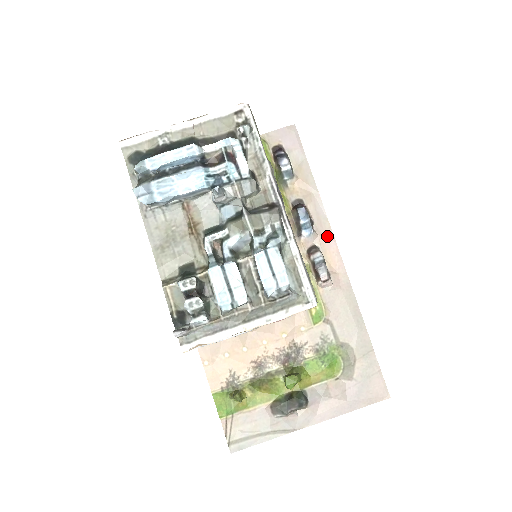
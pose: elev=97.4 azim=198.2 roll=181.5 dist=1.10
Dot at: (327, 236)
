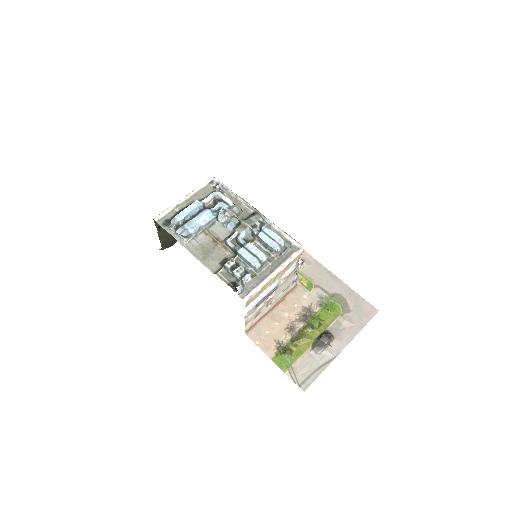
Dot at: occluded
